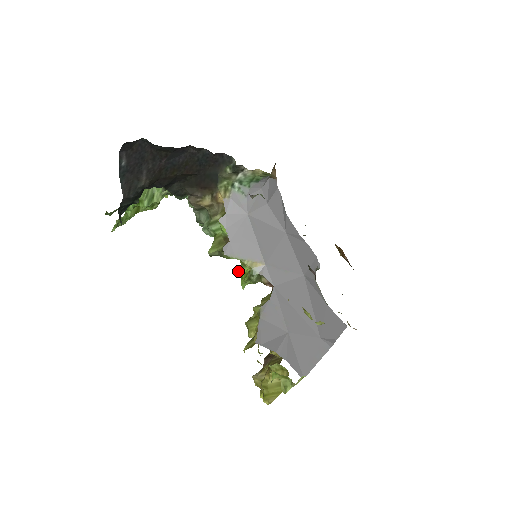
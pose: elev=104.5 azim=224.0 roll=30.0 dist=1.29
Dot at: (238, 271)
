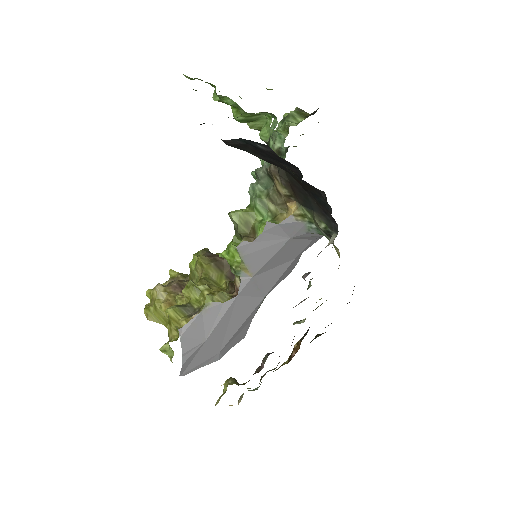
Dot at: (232, 248)
